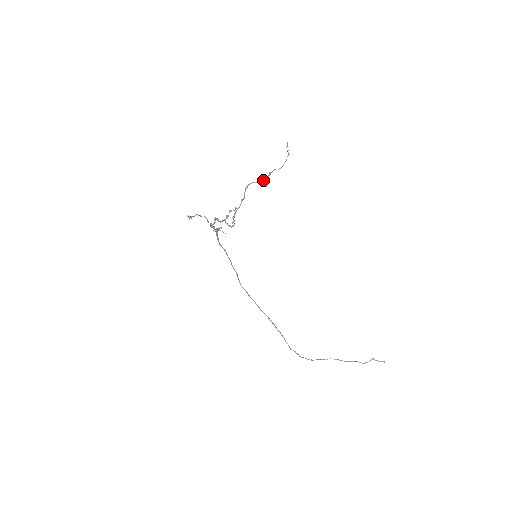
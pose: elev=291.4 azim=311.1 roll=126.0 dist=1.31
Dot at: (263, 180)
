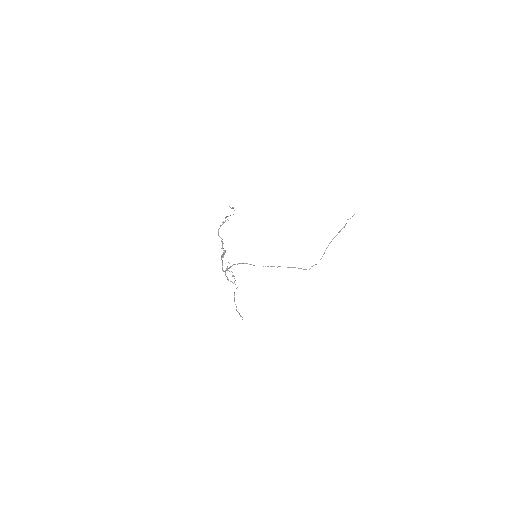
Dot at: occluded
